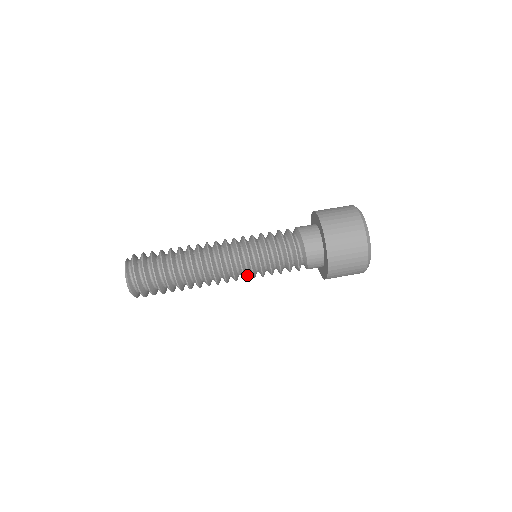
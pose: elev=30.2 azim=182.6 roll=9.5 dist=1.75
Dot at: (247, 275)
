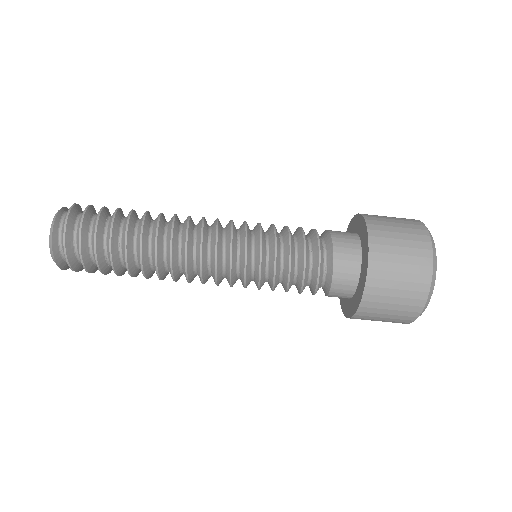
Dot at: (235, 279)
